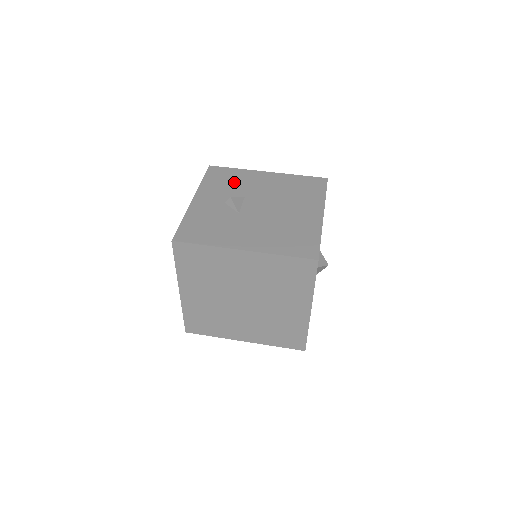
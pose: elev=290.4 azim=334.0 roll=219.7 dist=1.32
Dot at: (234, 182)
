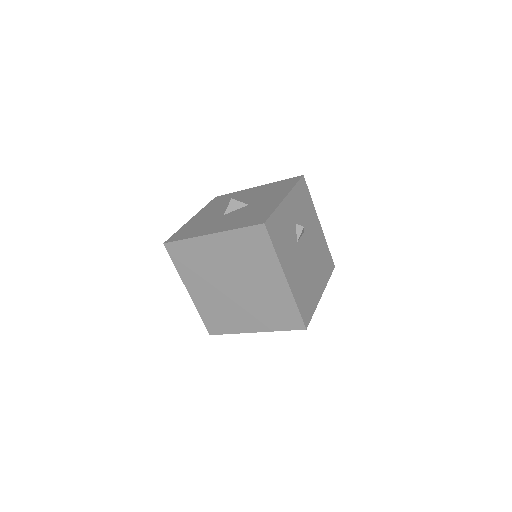
Dot at: (306, 210)
